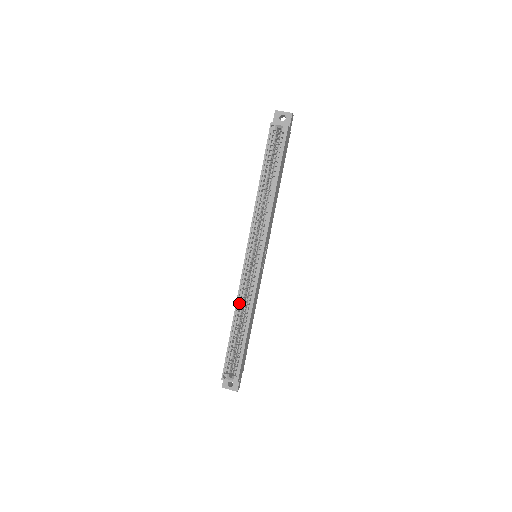
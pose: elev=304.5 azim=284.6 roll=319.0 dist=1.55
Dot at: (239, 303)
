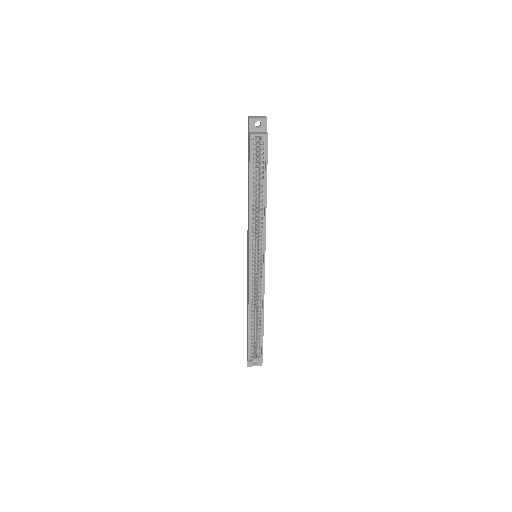
Dot at: (251, 301)
